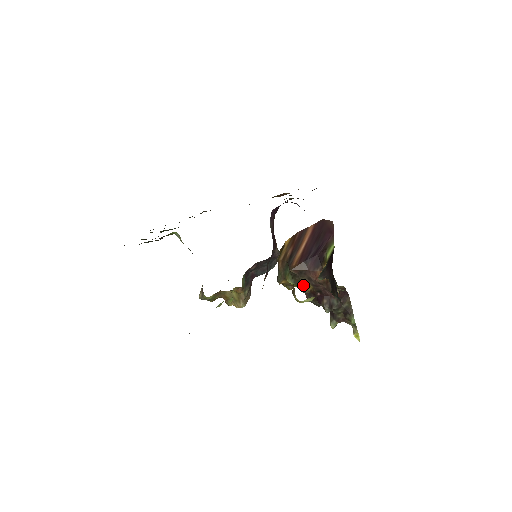
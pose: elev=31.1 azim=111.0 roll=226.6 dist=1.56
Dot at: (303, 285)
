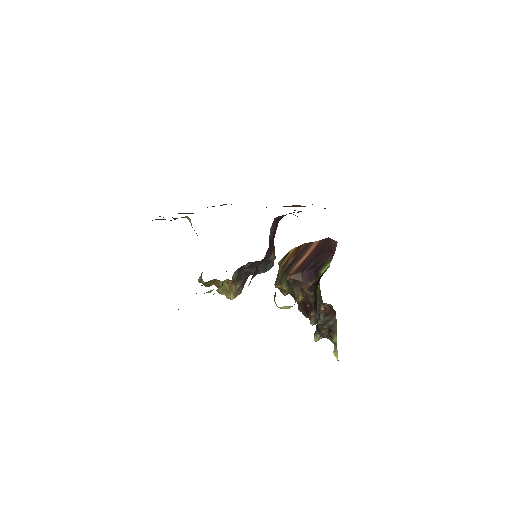
Dot at: (295, 294)
